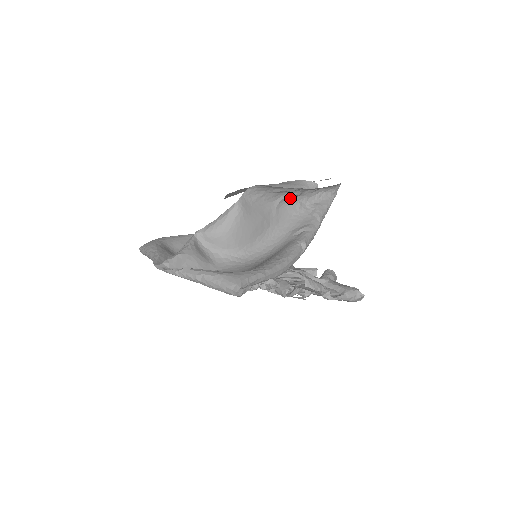
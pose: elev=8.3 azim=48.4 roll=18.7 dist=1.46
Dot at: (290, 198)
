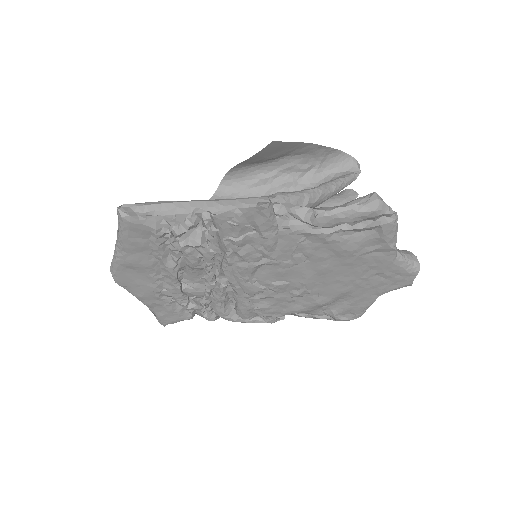
Dot at: (284, 190)
